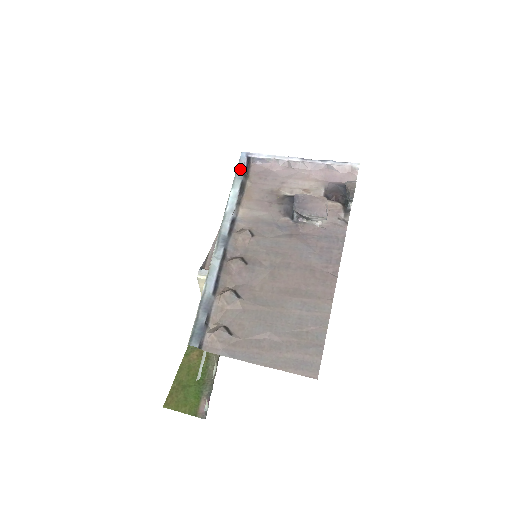
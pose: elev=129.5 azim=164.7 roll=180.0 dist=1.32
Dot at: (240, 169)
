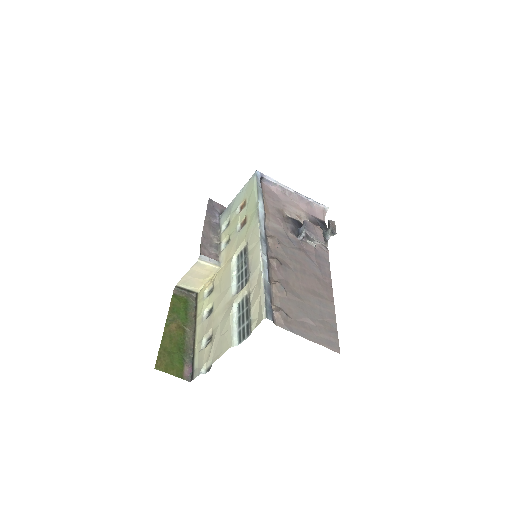
Dot at: (259, 185)
